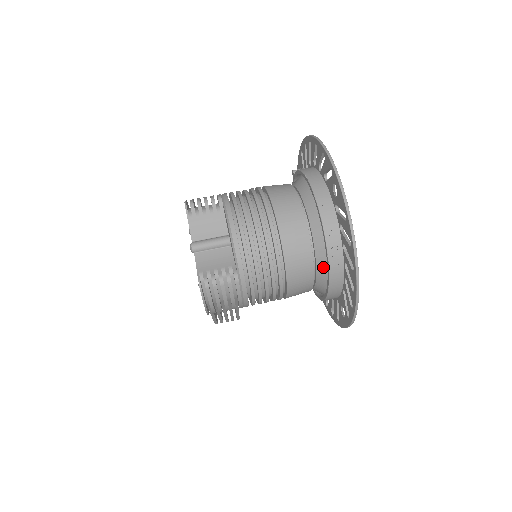
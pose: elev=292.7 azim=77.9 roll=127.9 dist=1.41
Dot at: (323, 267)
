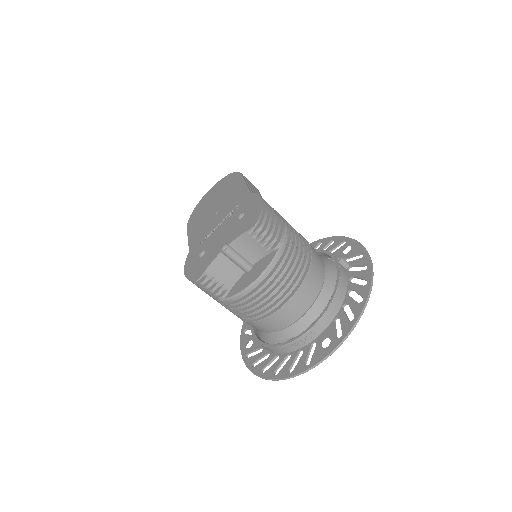
Dot at: (269, 338)
